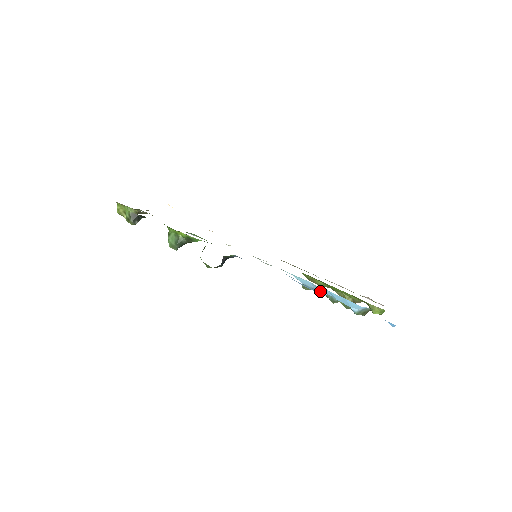
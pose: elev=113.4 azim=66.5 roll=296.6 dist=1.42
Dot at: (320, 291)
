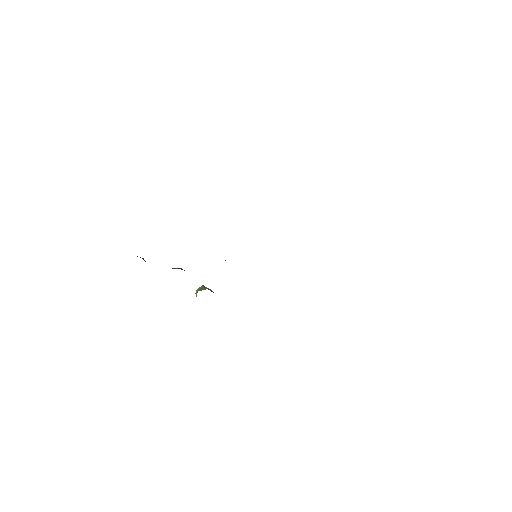
Dot at: occluded
